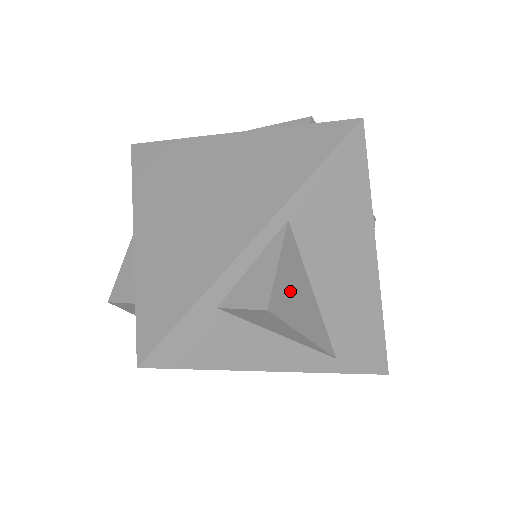
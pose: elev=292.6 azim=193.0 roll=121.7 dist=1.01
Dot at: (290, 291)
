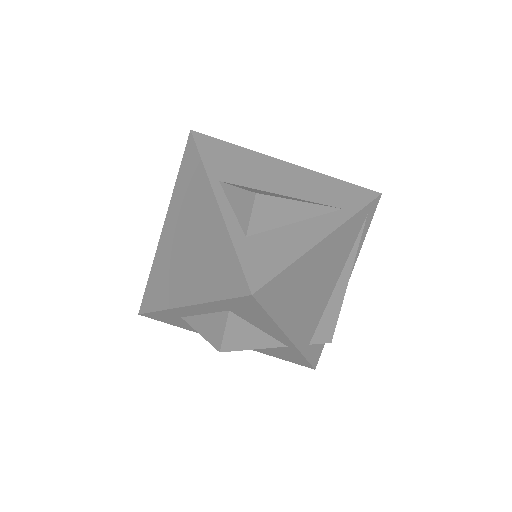
Dot at: (261, 192)
